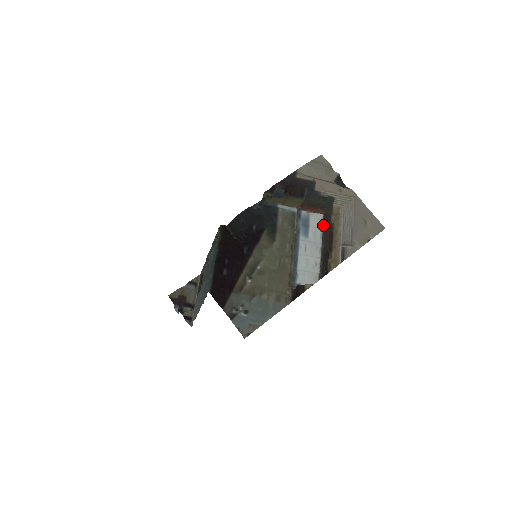
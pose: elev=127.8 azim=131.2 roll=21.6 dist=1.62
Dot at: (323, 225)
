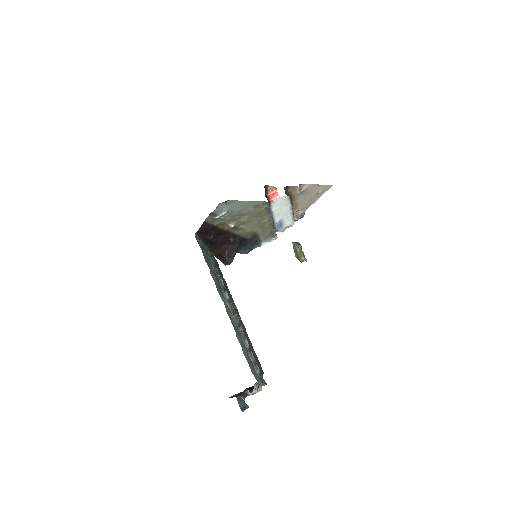
Dot at: (293, 218)
